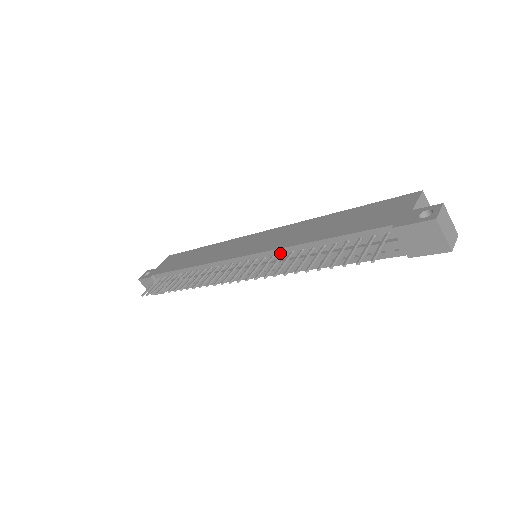
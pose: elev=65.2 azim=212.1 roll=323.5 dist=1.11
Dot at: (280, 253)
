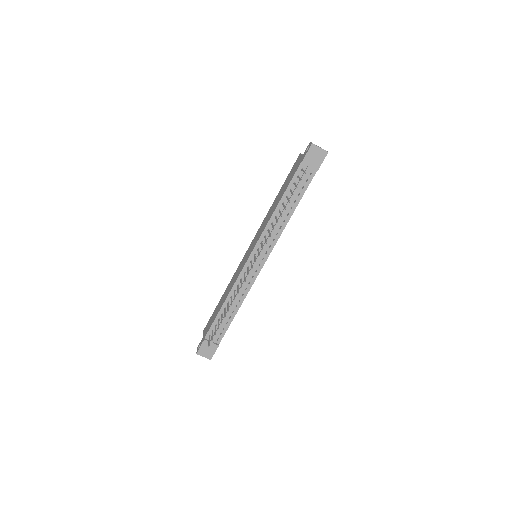
Dot at: (267, 230)
